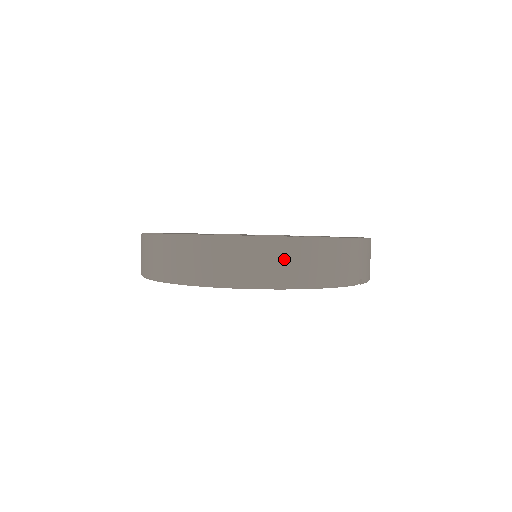
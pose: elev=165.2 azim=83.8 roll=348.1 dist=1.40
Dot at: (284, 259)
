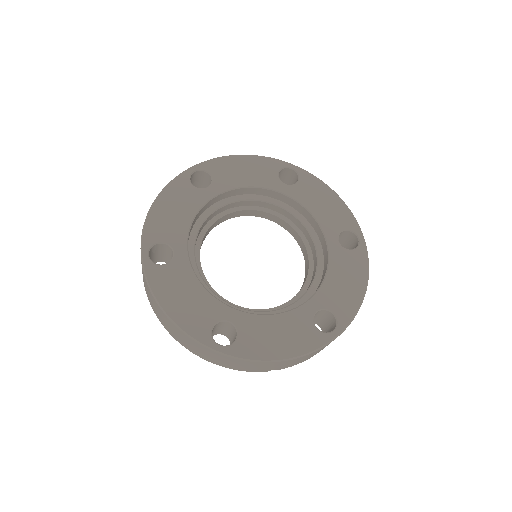
Dot at: (190, 343)
